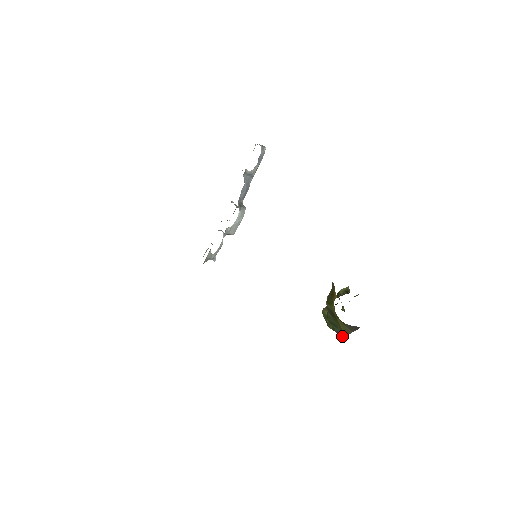
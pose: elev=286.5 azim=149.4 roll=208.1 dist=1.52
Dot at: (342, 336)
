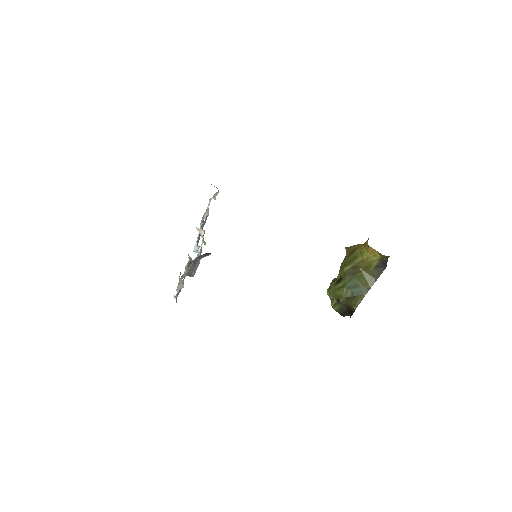
Dot at: (364, 293)
